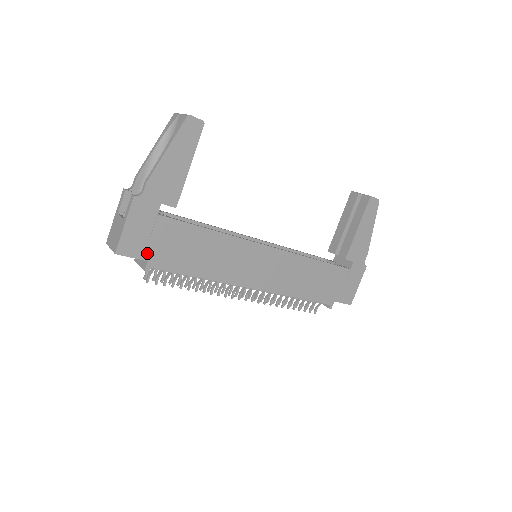
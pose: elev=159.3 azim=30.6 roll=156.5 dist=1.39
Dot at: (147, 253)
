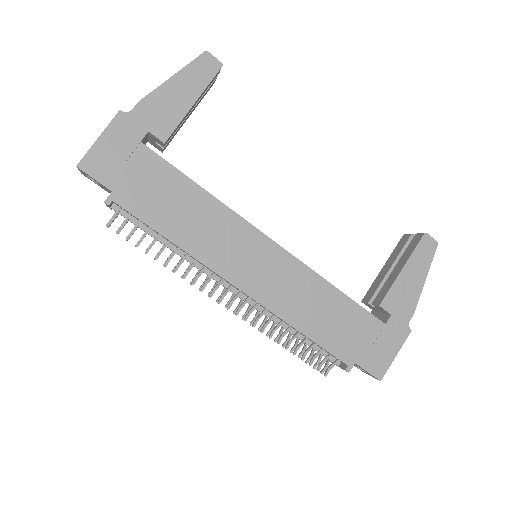
Dot at: (114, 181)
